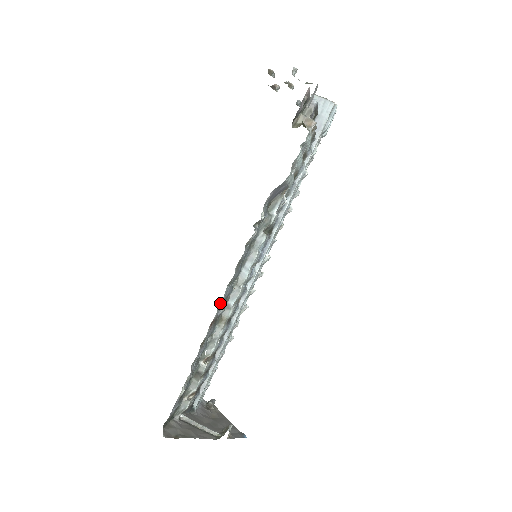
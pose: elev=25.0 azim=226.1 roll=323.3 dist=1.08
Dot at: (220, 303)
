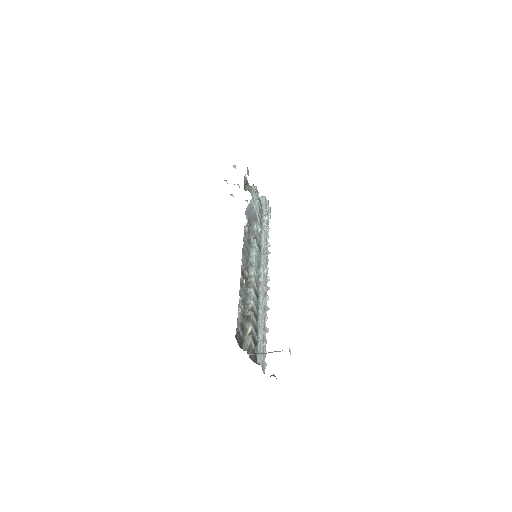
Dot at: (242, 262)
